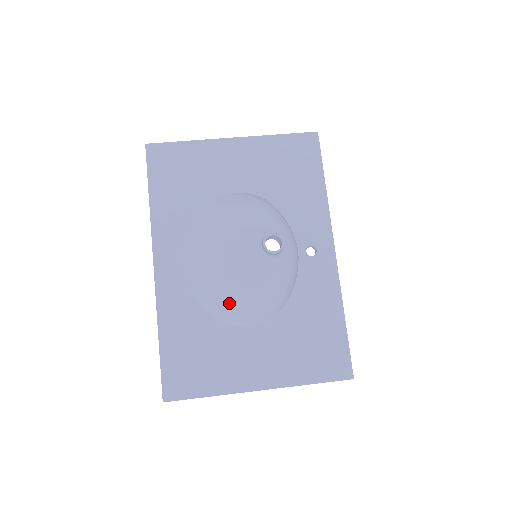
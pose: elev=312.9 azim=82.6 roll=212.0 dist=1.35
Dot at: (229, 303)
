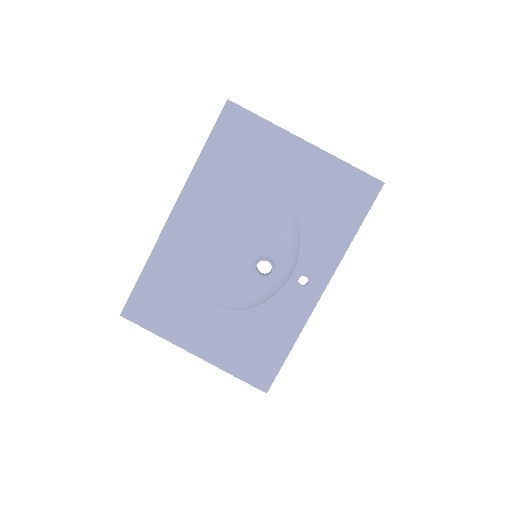
Dot at: (208, 282)
